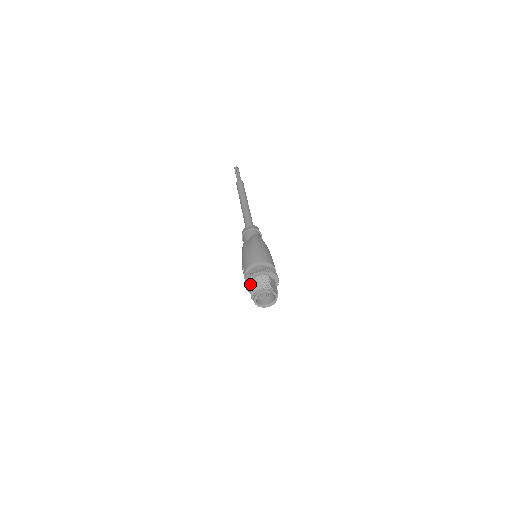
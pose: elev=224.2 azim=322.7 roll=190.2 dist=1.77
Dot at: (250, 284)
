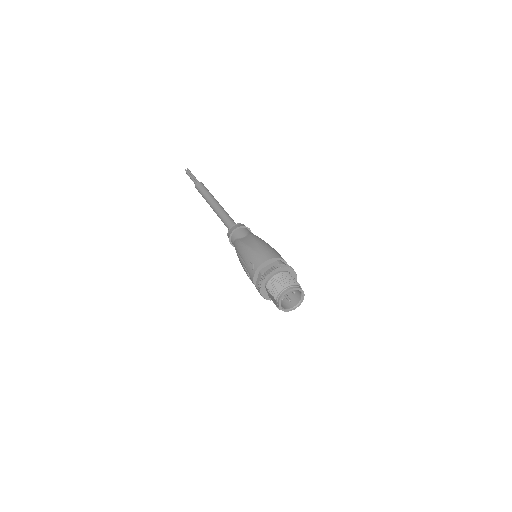
Dot at: (270, 281)
